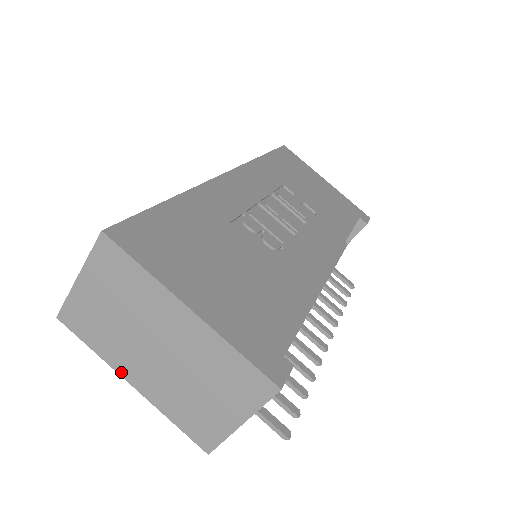
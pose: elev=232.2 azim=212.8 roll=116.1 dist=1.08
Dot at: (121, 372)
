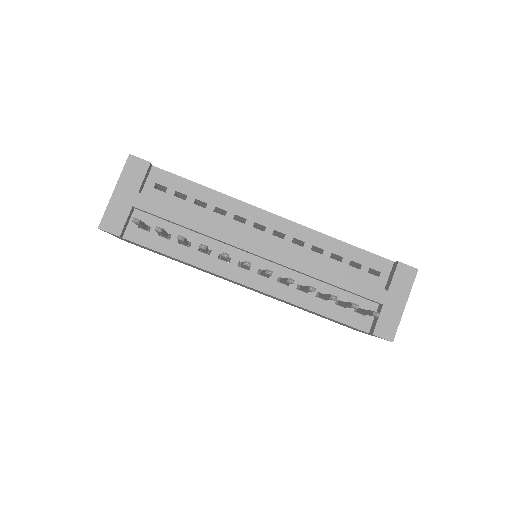
Dot at: occluded
